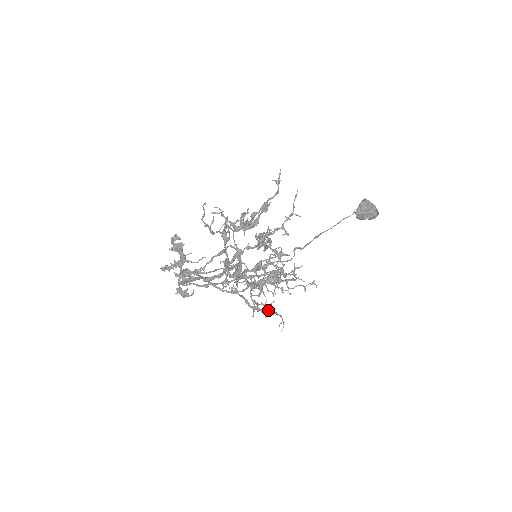
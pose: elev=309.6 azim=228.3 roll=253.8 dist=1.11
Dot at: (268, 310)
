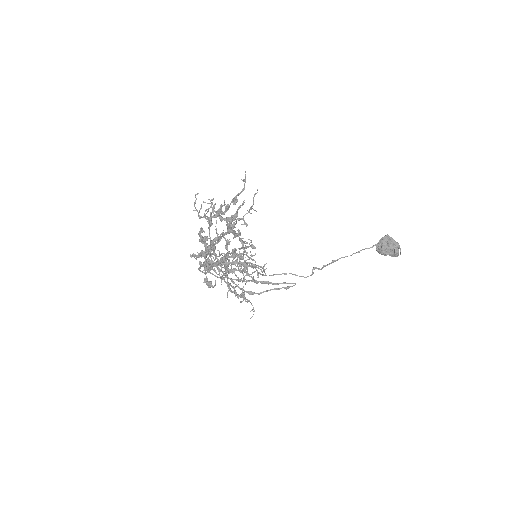
Dot at: (236, 292)
